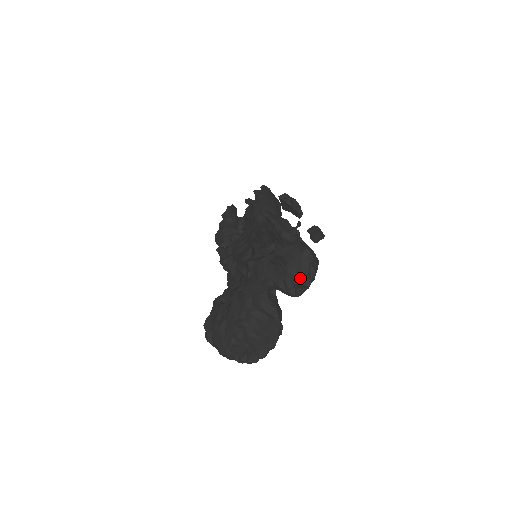
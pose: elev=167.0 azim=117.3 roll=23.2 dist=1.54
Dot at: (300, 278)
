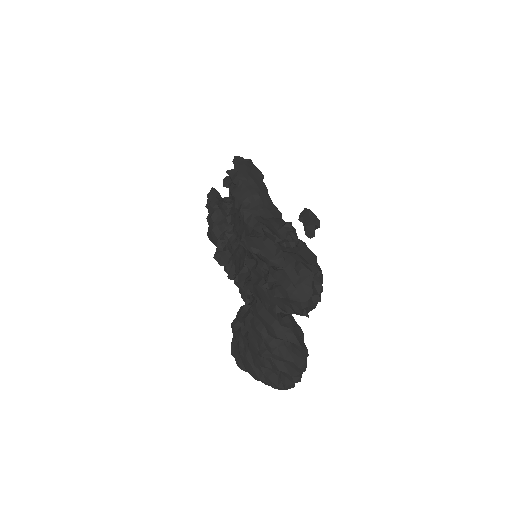
Dot at: (306, 301)
